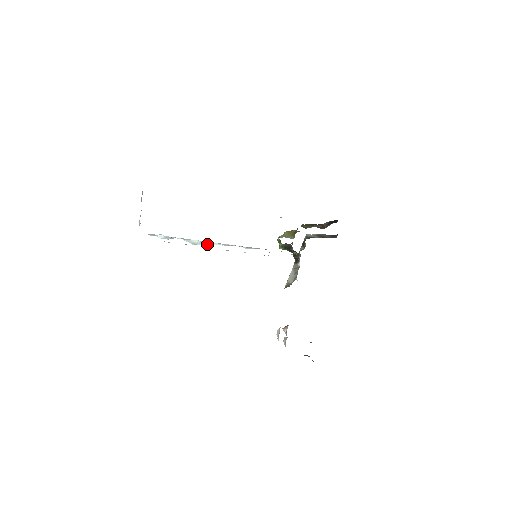
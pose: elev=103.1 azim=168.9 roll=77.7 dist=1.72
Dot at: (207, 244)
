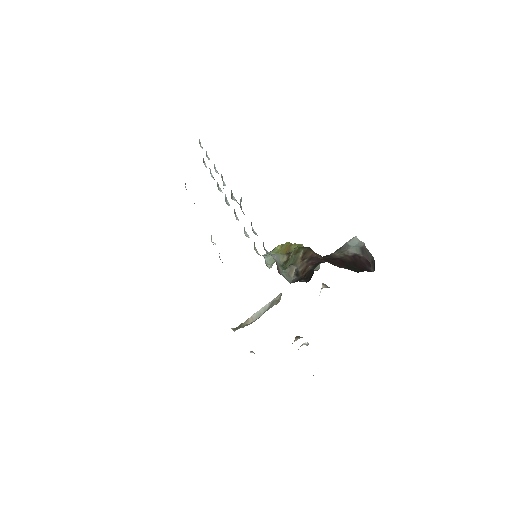
Dot at: occluded
